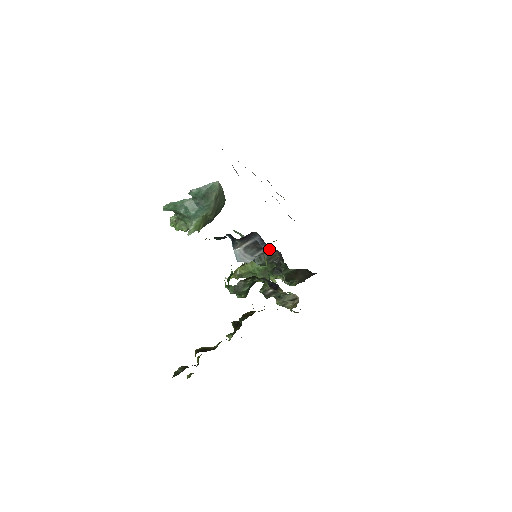
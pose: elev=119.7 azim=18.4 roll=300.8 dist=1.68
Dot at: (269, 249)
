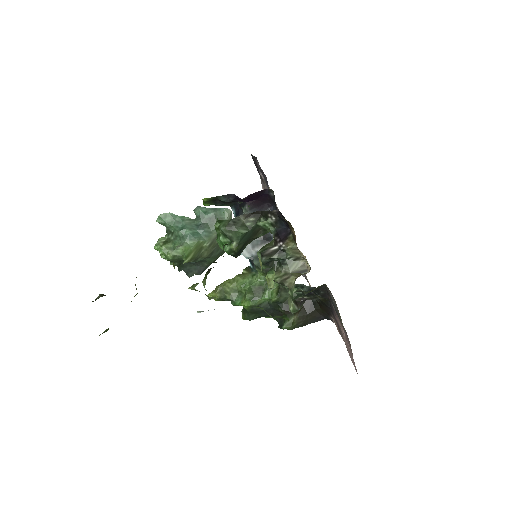
Dot at: occluded
